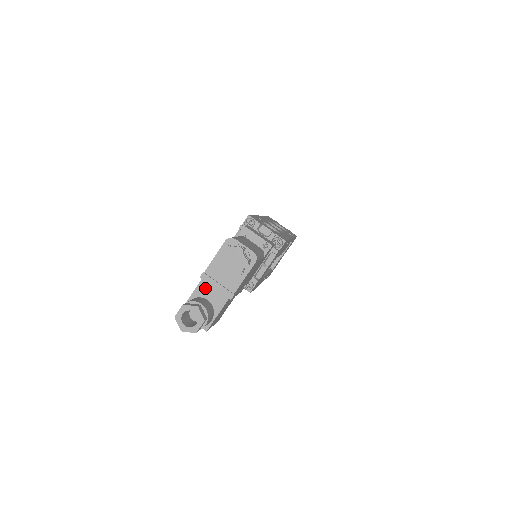
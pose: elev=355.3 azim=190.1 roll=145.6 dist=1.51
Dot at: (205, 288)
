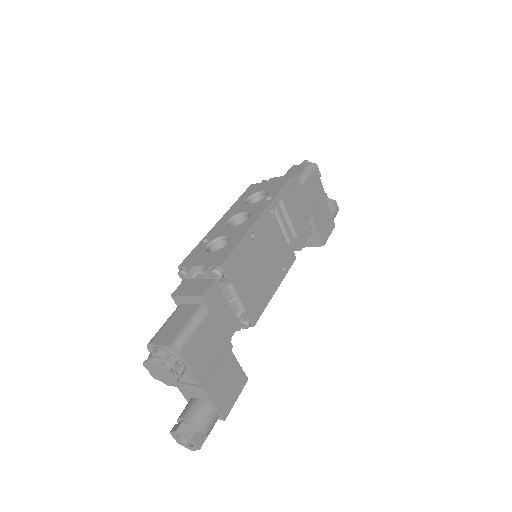
Dot at: (185, 390)
